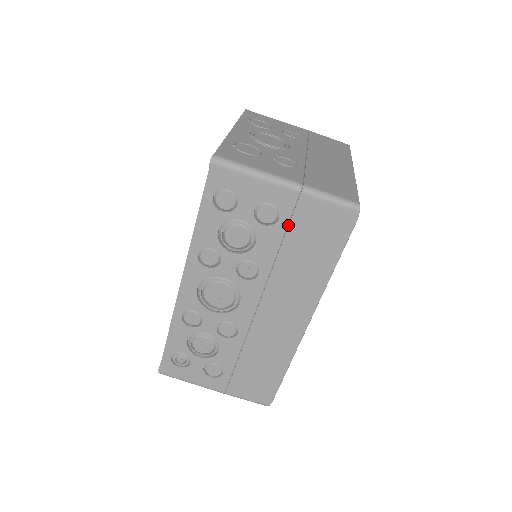
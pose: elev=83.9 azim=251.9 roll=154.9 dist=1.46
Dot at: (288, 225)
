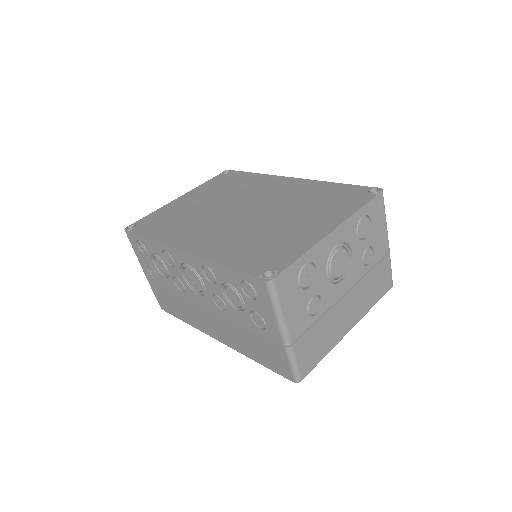
Dot at: (261, 334)
